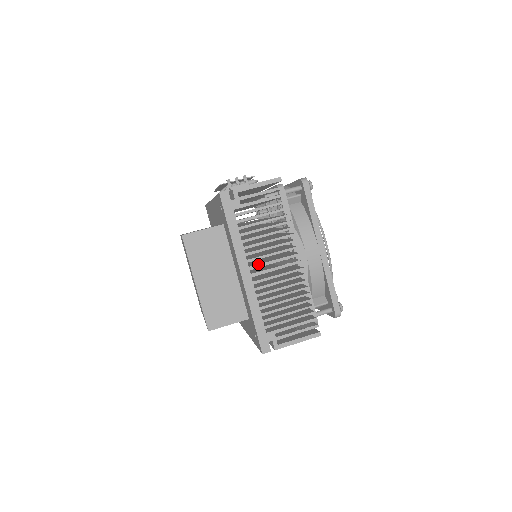
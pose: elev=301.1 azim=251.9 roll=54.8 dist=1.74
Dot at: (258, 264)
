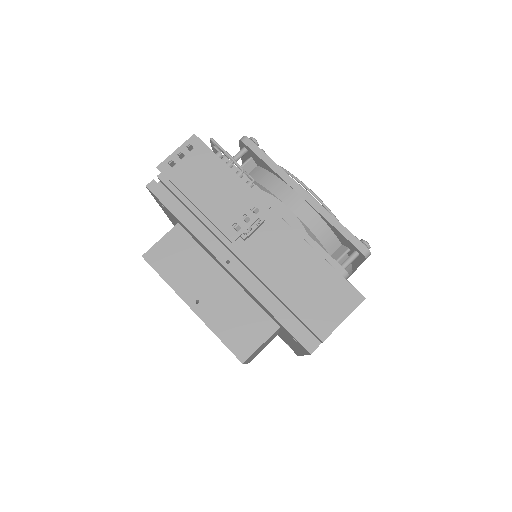
Dot at: occluded
